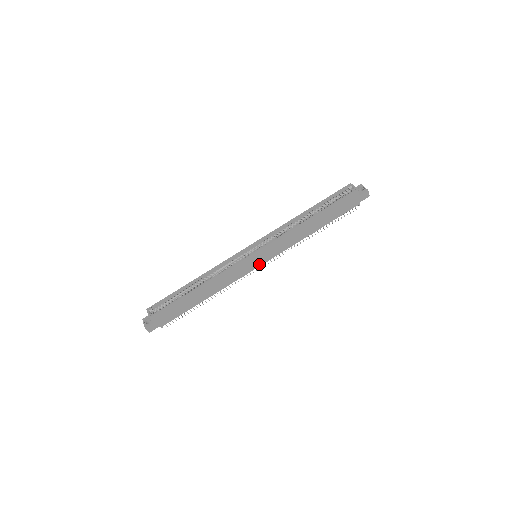
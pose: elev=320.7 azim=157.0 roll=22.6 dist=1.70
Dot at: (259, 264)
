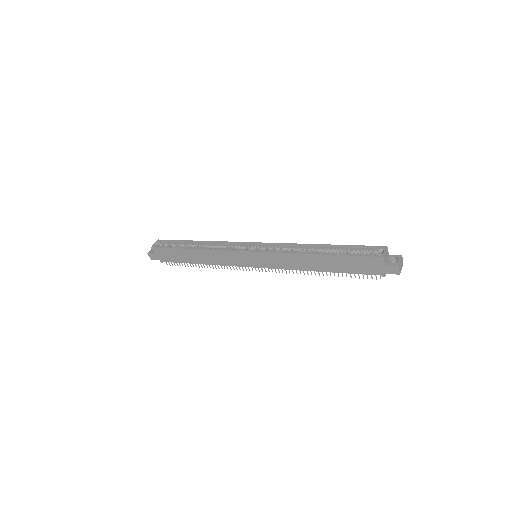
Dot at: (254, 265)
